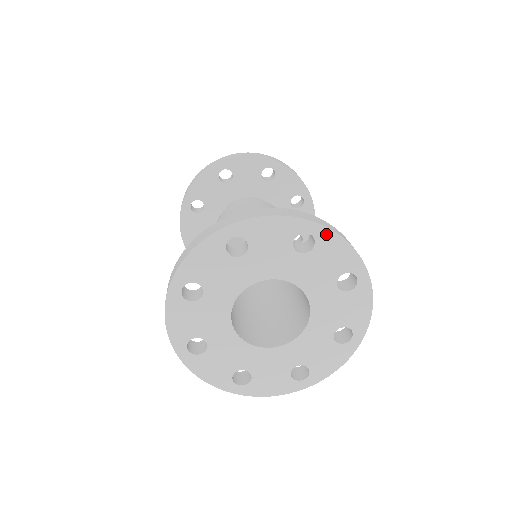
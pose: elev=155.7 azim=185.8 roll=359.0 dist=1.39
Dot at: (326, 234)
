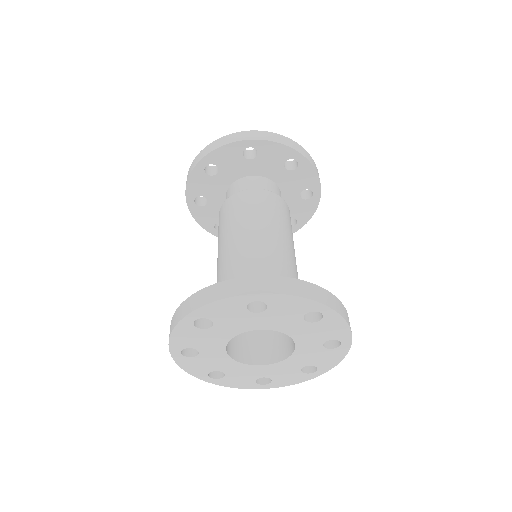
Dot at: (272, 297)
